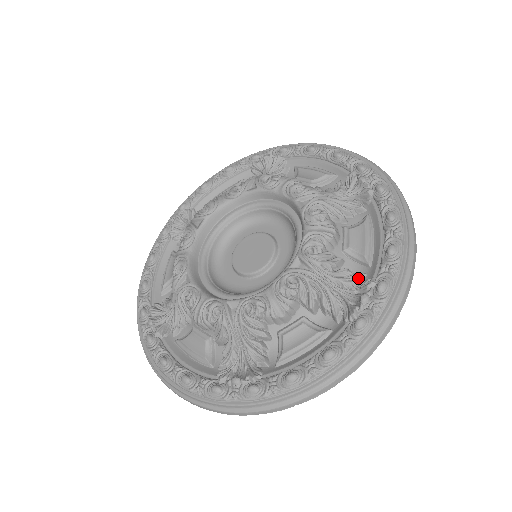
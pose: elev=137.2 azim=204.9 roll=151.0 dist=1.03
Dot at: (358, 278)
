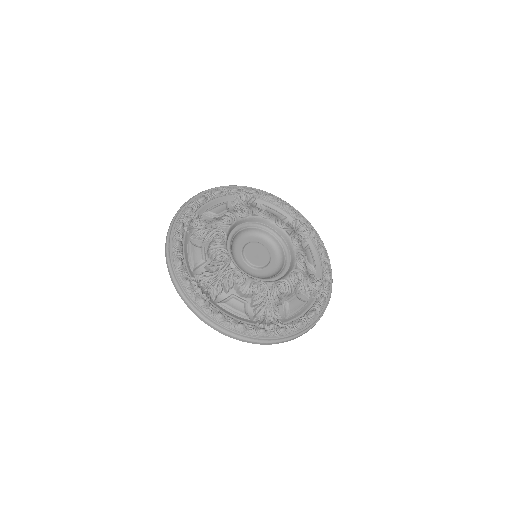
Dot at: (313, 277)
